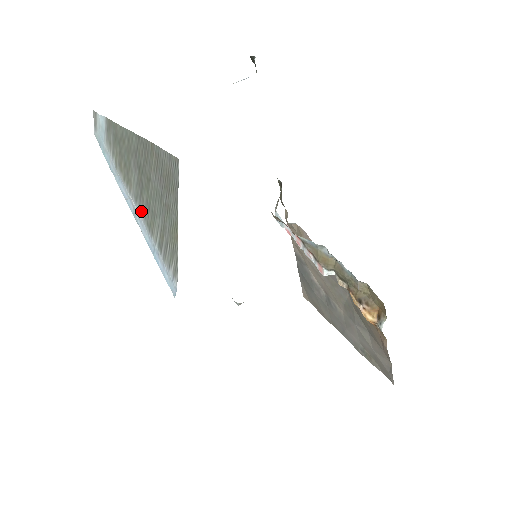
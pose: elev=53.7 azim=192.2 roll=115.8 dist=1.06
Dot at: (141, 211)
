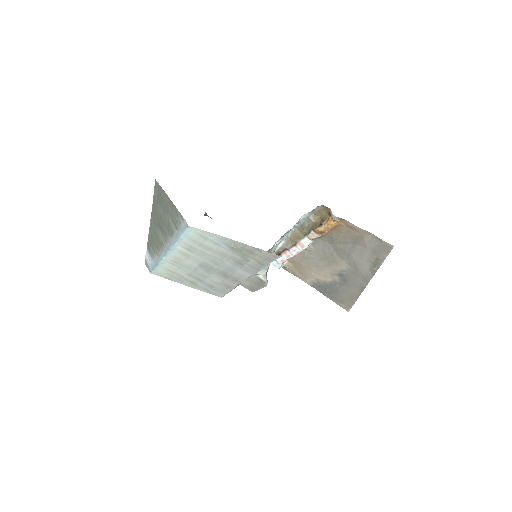
Dot at: (169, 239)
